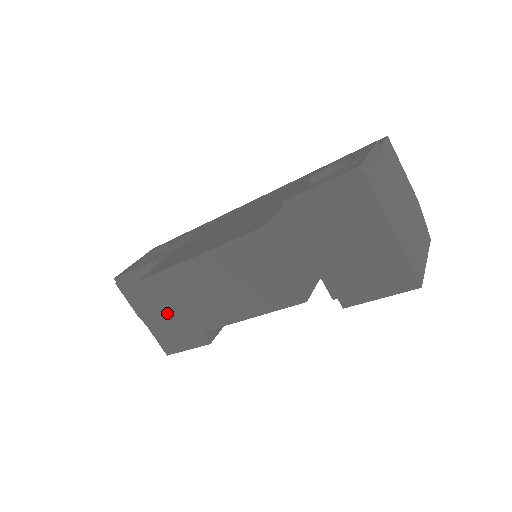
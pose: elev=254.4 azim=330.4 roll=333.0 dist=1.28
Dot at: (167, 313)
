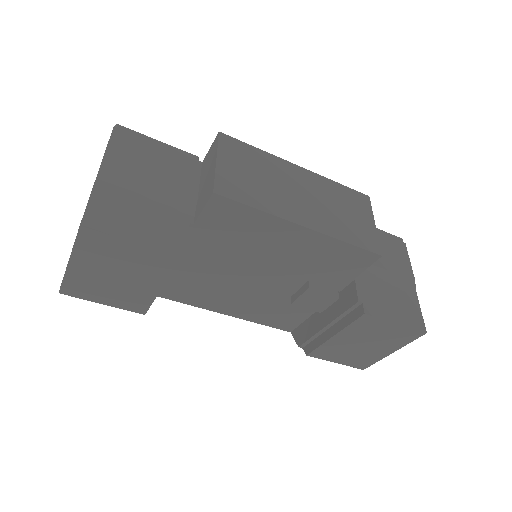
Dot at: (225, 168)
